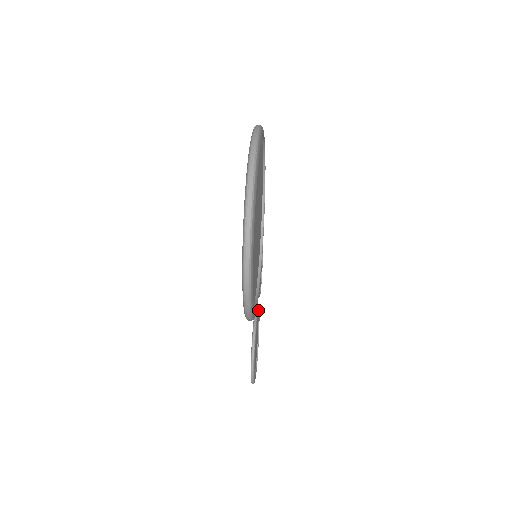
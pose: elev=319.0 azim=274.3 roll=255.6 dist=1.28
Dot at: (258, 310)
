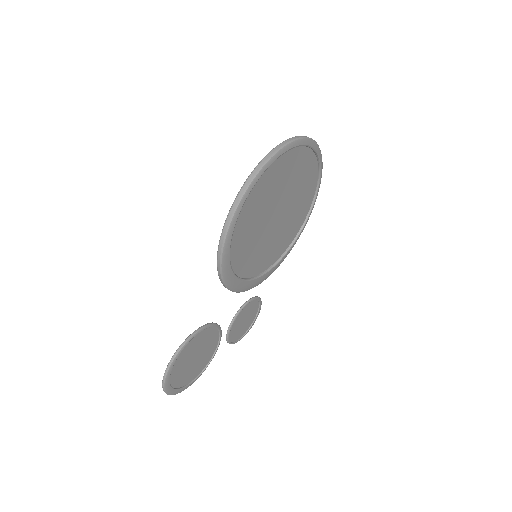
Dot at: (220, 330)
